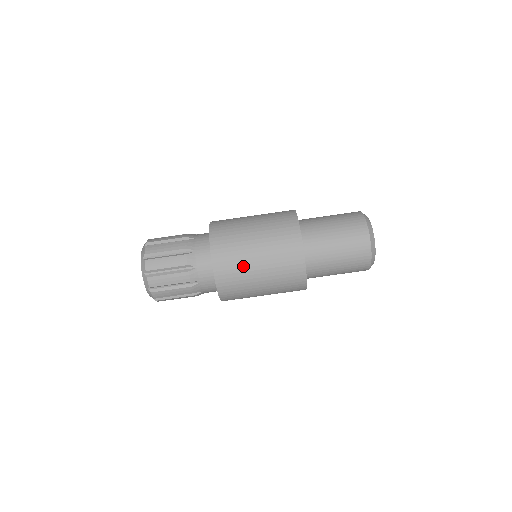
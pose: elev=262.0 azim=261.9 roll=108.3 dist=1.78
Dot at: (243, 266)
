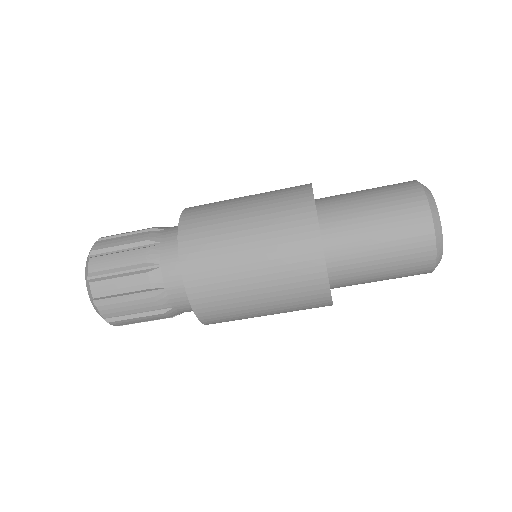
Dot at: (225, 258)
